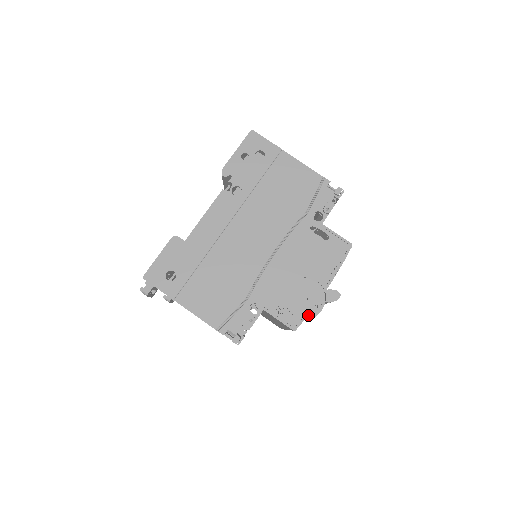
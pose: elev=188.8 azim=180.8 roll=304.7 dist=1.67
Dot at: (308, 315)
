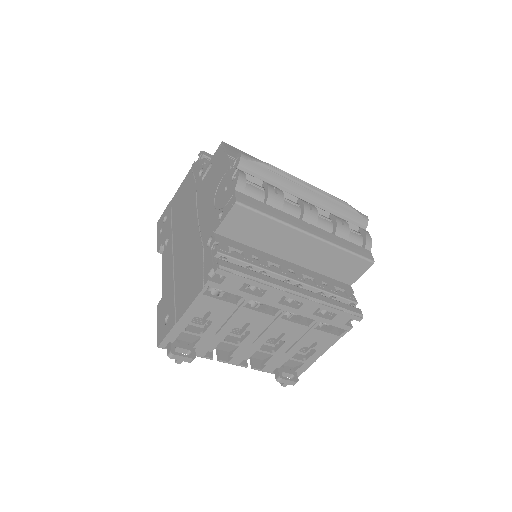
Dot at: (234, 186)
